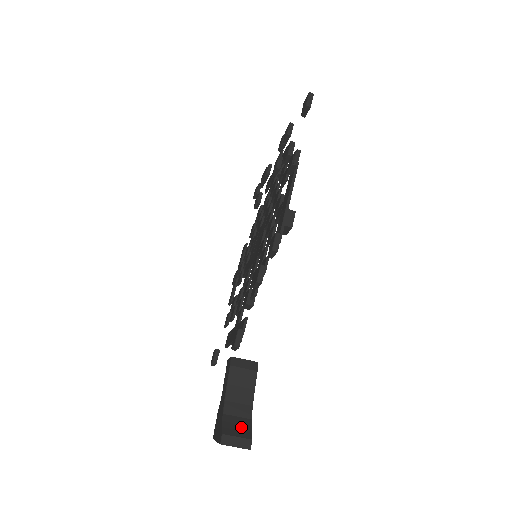
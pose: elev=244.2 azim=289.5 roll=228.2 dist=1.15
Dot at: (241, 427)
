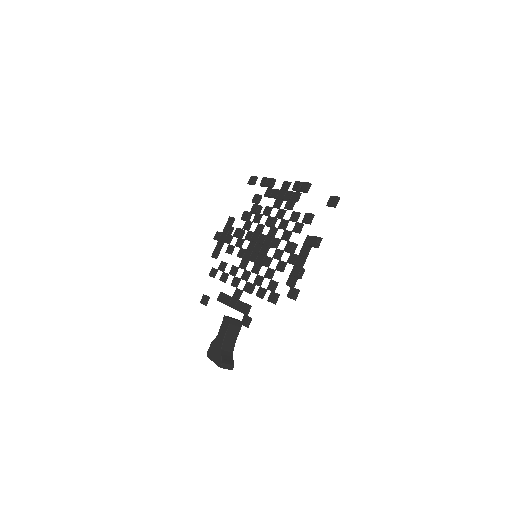
Dot at: (229, 358)
